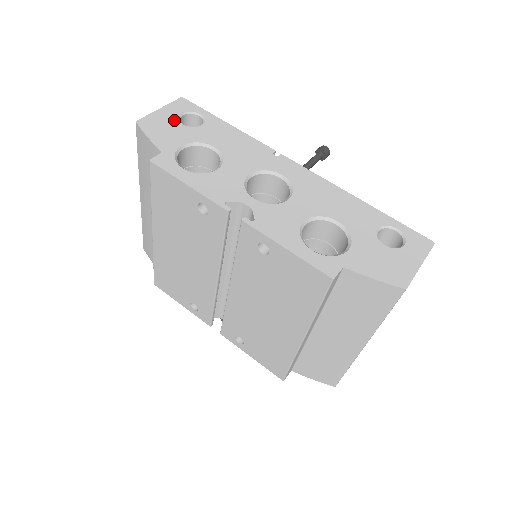
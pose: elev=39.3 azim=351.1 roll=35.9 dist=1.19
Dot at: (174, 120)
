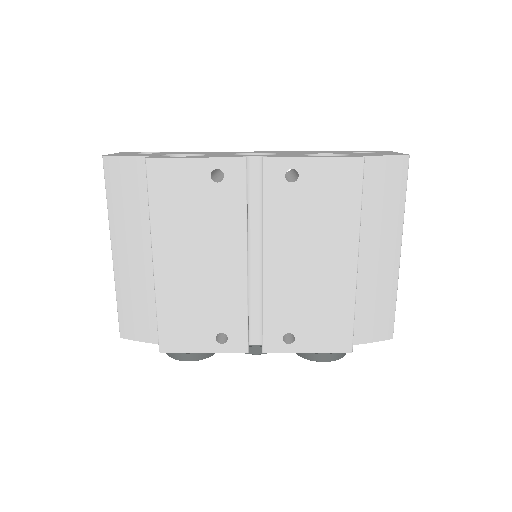
Dot at: occluded
